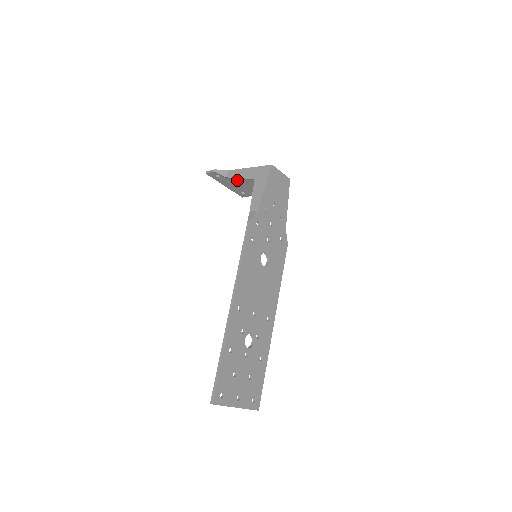
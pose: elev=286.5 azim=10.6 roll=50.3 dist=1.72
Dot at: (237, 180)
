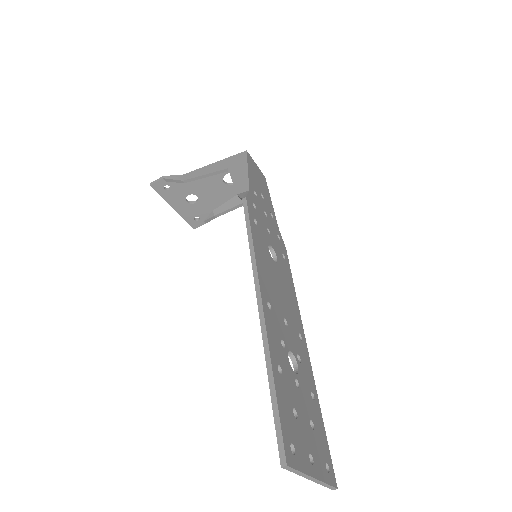
Dot at: (193, 191)
